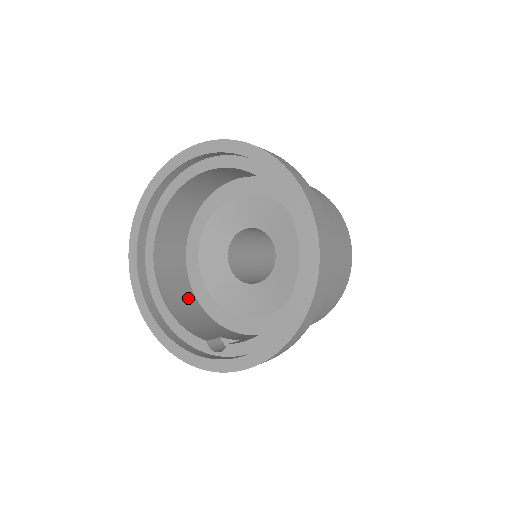
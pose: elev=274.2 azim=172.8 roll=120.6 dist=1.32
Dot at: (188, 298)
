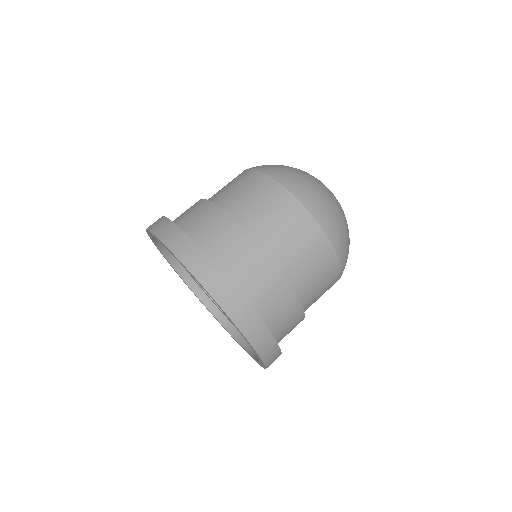
Dot at: occluded
